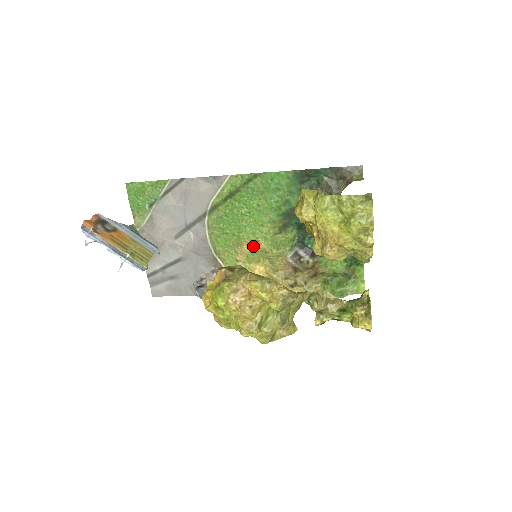
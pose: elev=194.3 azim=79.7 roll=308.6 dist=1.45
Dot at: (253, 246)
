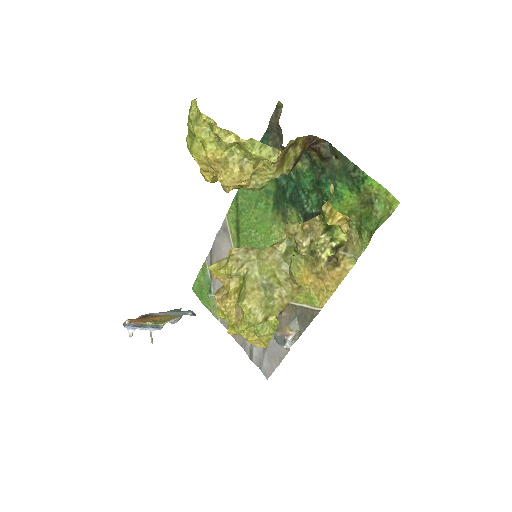
Dot at: occluded
